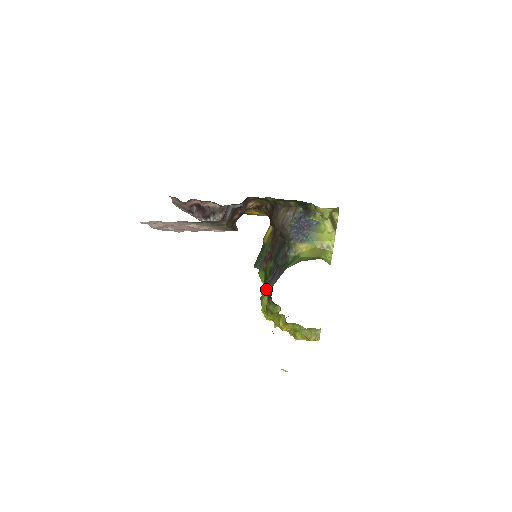
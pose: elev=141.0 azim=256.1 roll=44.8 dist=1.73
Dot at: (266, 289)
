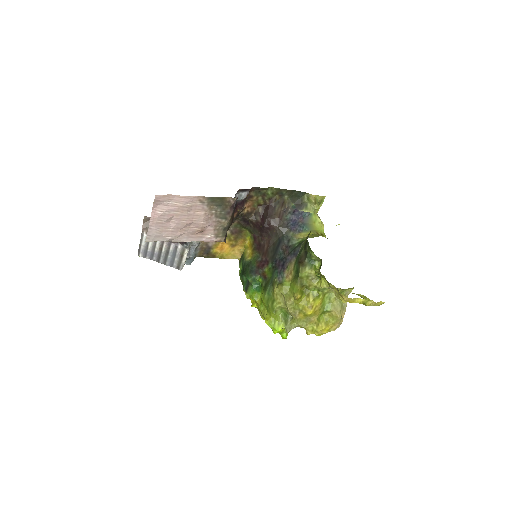
Dot at: (281, 276)
